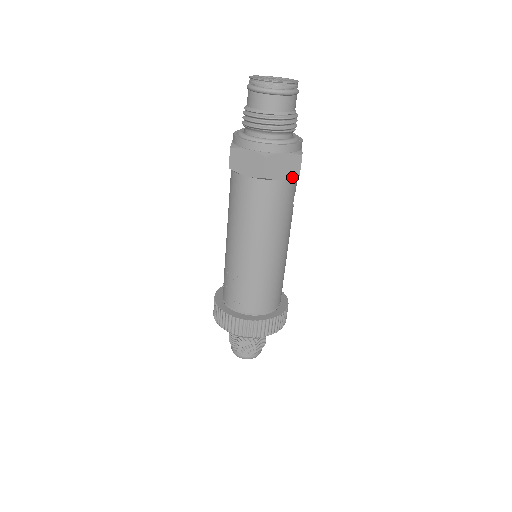
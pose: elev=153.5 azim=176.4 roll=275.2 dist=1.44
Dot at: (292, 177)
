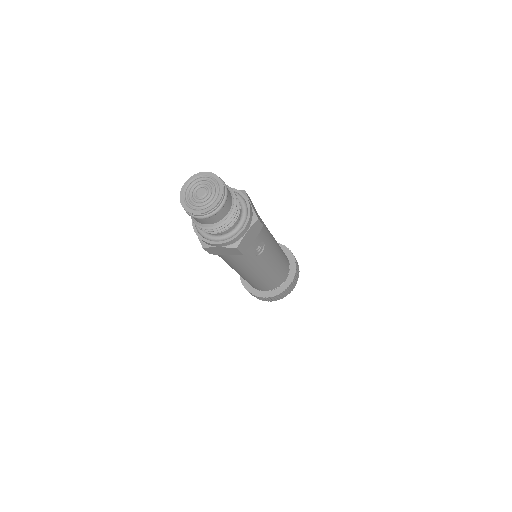
Dot at: (236, 254)
